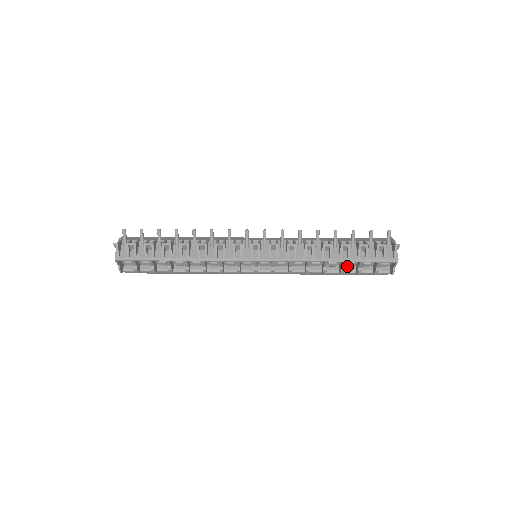
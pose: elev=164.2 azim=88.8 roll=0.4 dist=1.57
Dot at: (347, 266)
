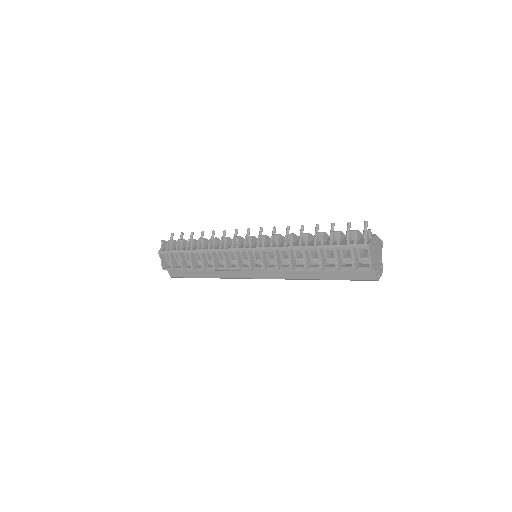
Dot at: (330, 264)
